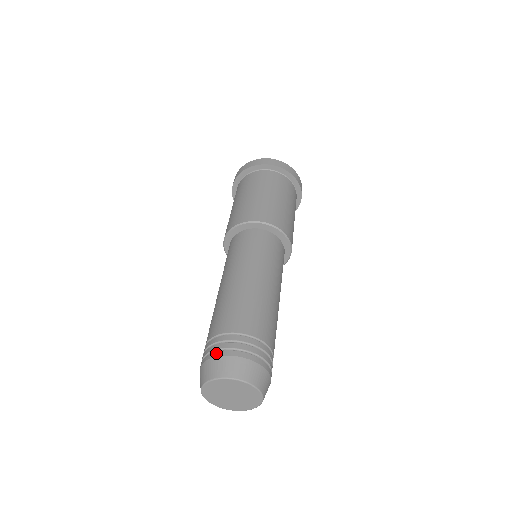
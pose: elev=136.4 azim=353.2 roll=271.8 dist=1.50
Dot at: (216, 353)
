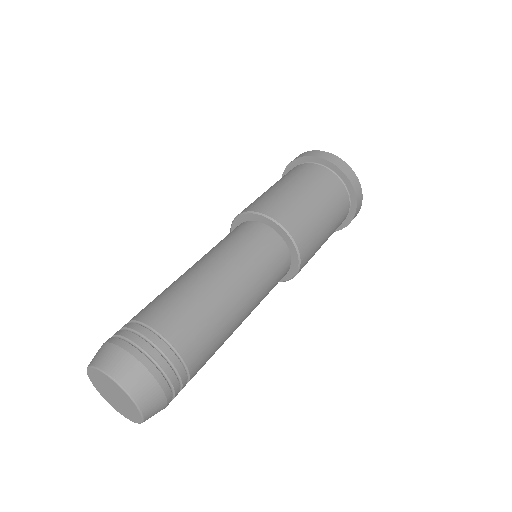
Dot at: (137, 352)
